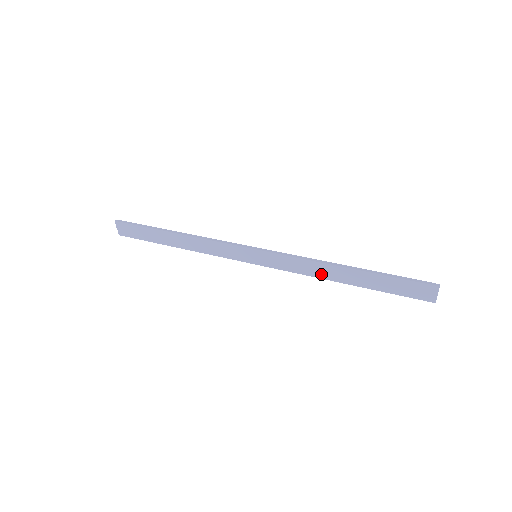
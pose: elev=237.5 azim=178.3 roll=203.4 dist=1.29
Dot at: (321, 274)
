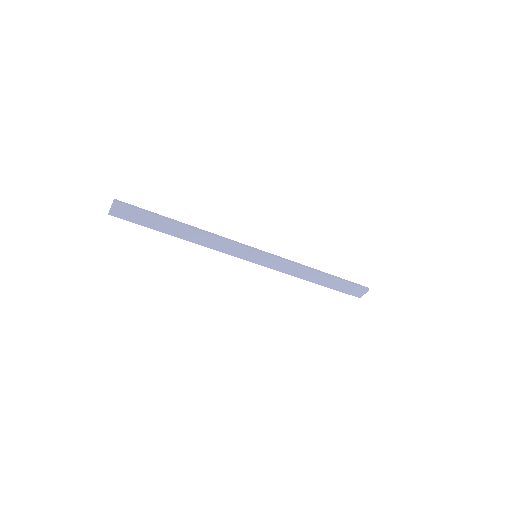
Dot at: (300, 275)
